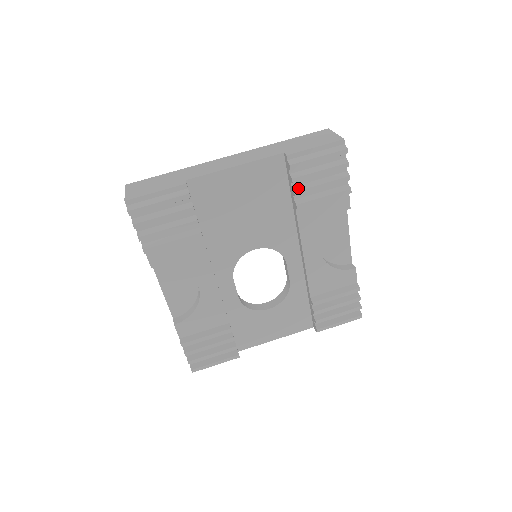
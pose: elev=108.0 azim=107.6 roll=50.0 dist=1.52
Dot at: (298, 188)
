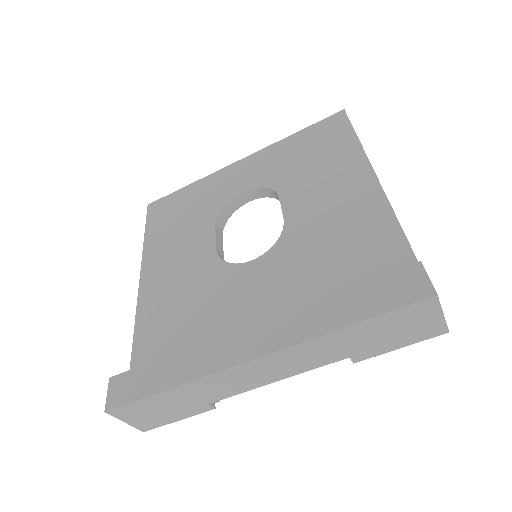
Dot at: occluded
